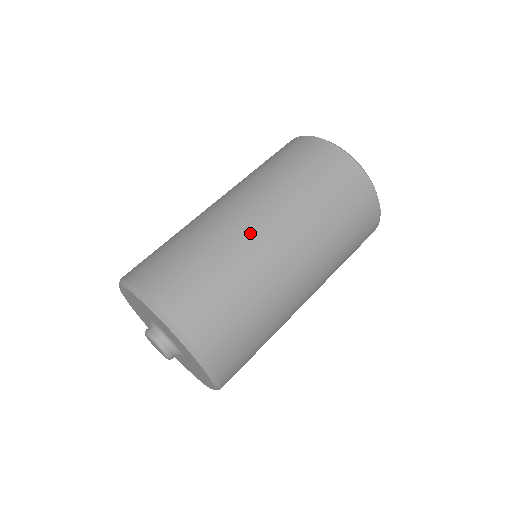
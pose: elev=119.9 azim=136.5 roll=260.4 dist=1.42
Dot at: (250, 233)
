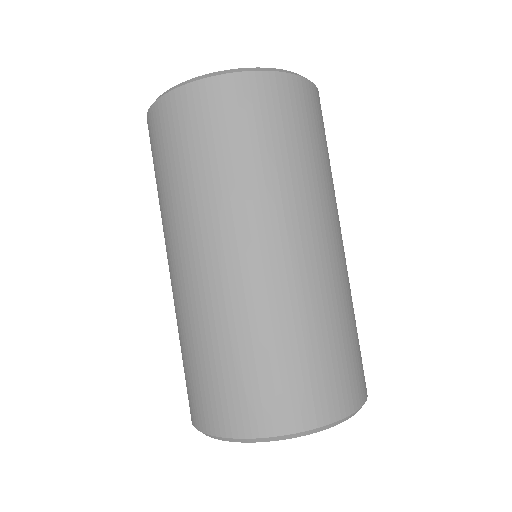
Dot at: (286, 272)
